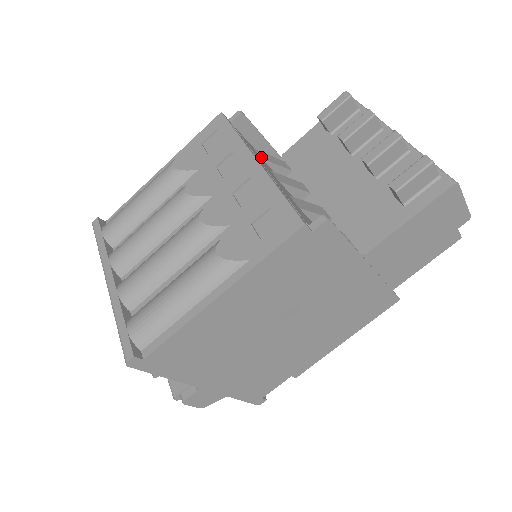
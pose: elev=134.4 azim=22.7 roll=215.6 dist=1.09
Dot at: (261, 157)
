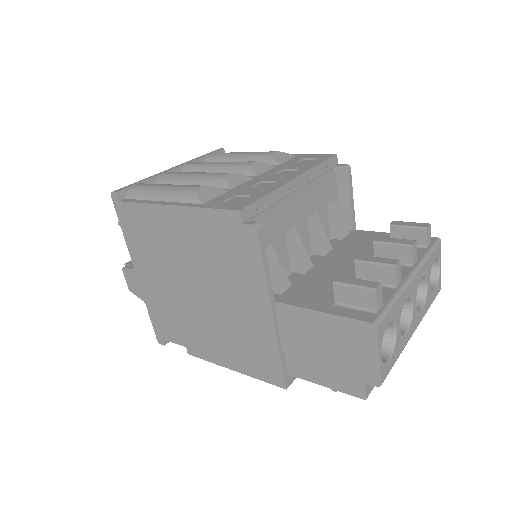
Dot at: (328, 204)
